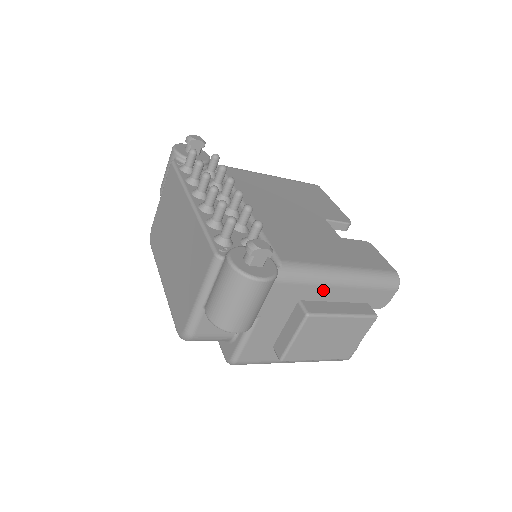
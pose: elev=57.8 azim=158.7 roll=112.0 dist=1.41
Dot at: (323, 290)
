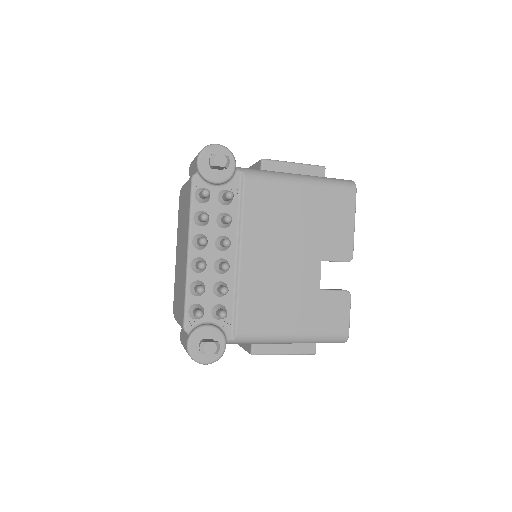
Dot at: occluded
